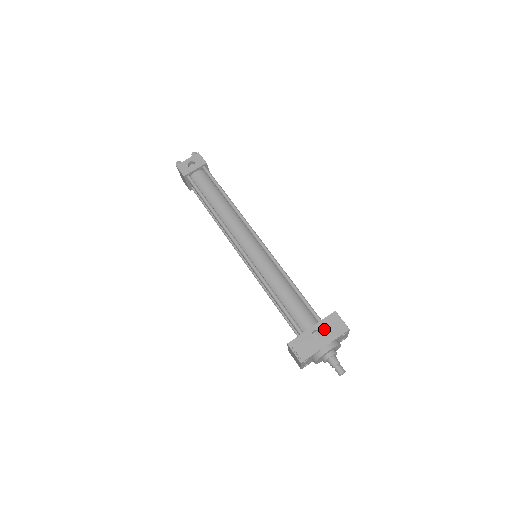
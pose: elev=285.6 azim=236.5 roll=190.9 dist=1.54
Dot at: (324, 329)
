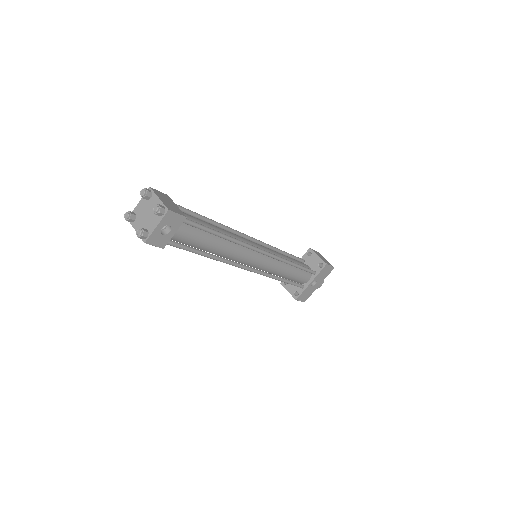
Dot at: (319, 278)
